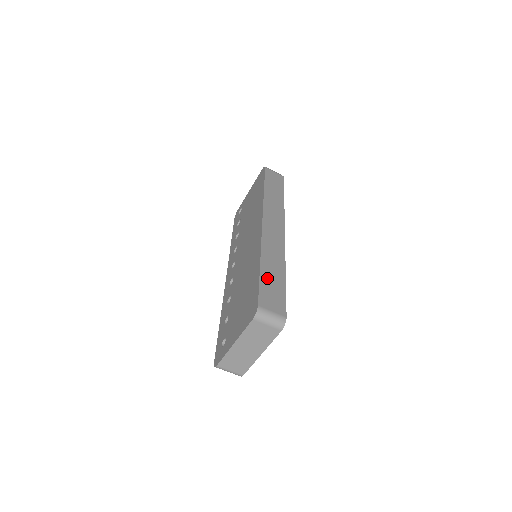
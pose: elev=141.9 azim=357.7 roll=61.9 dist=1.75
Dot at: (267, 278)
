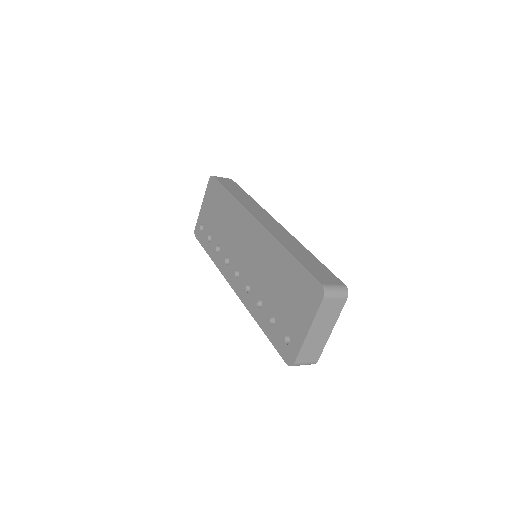
Dot at: (304, 261)
